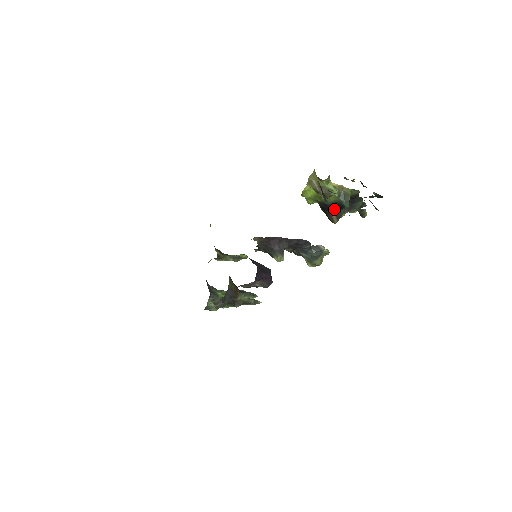
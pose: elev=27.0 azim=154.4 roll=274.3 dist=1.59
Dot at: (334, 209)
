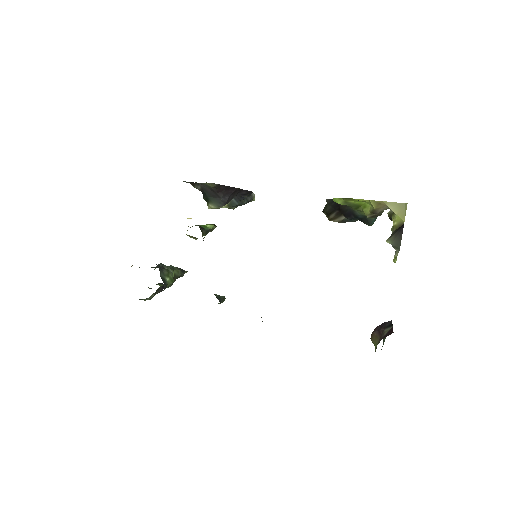
Dot at: (354, 218)
